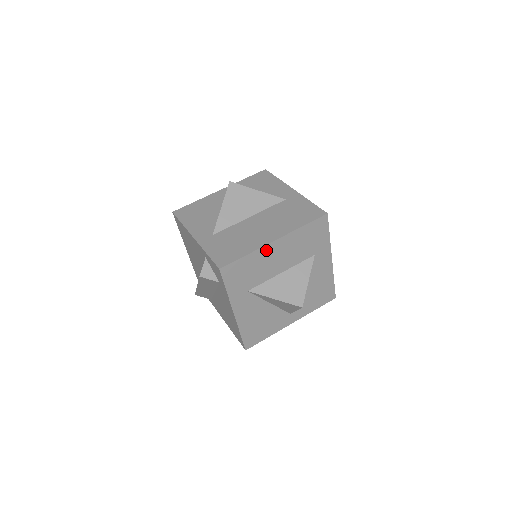
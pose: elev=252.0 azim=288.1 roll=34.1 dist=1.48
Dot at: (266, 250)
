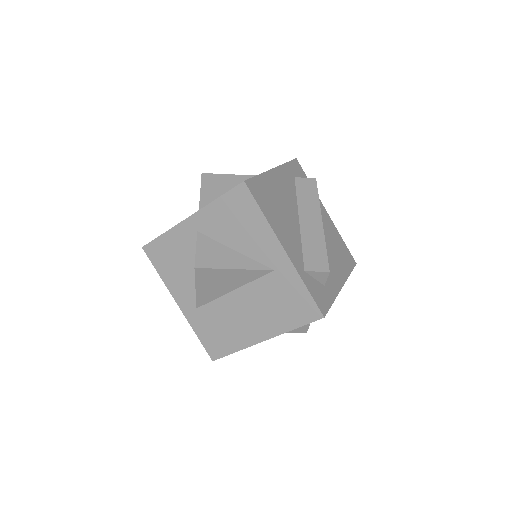
Dot at: occluded
